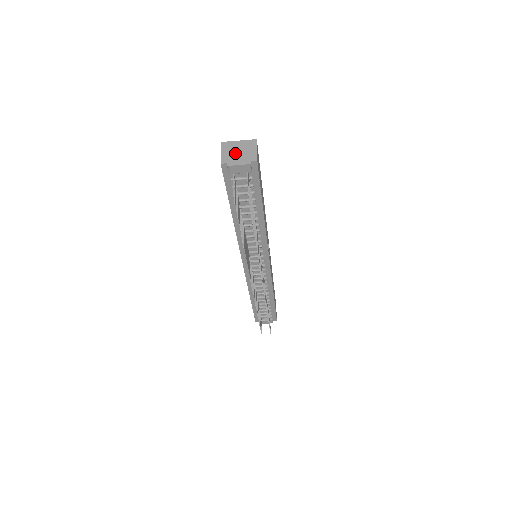
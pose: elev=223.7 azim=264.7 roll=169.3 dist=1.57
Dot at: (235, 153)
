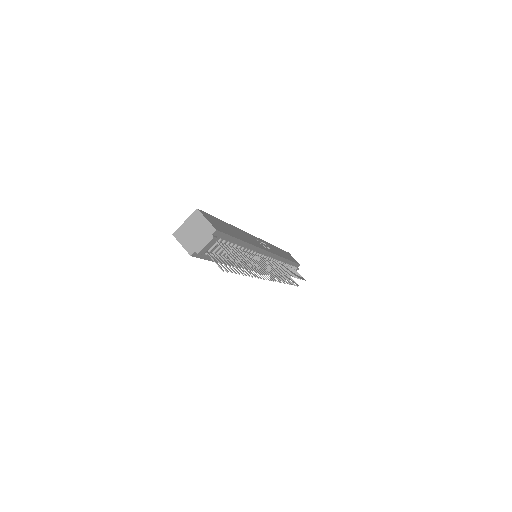
Dot at: (192, 237)
